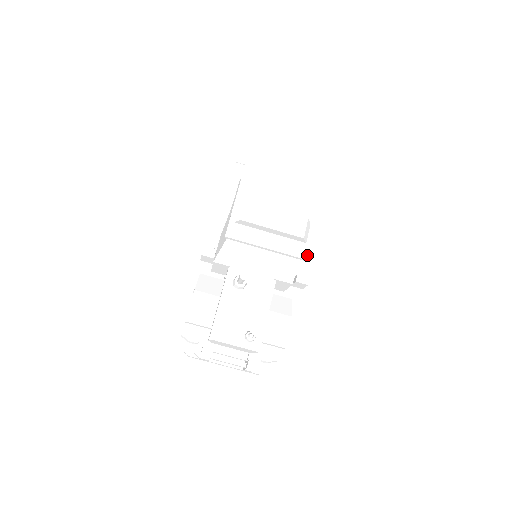
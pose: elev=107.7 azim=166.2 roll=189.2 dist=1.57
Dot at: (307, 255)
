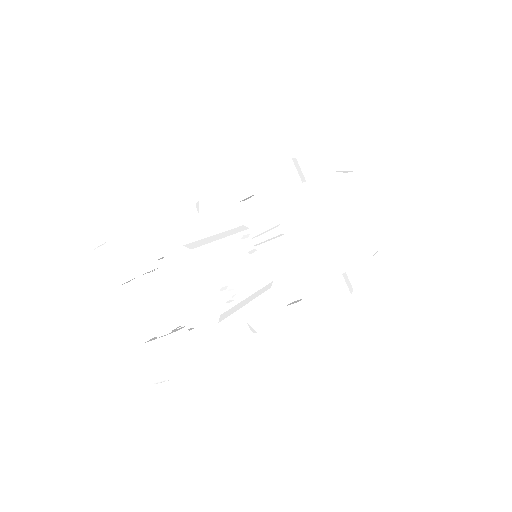
Dot at: (367, 267)
